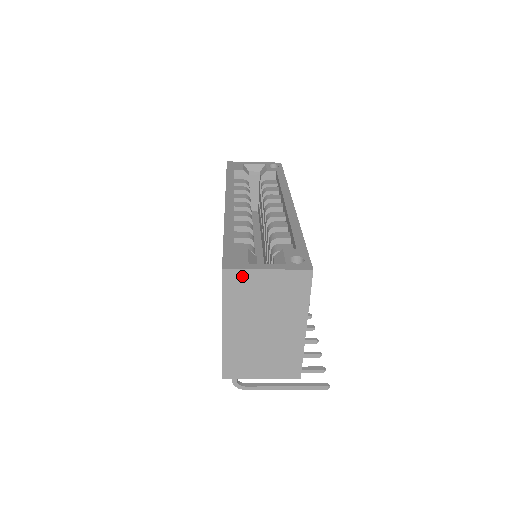
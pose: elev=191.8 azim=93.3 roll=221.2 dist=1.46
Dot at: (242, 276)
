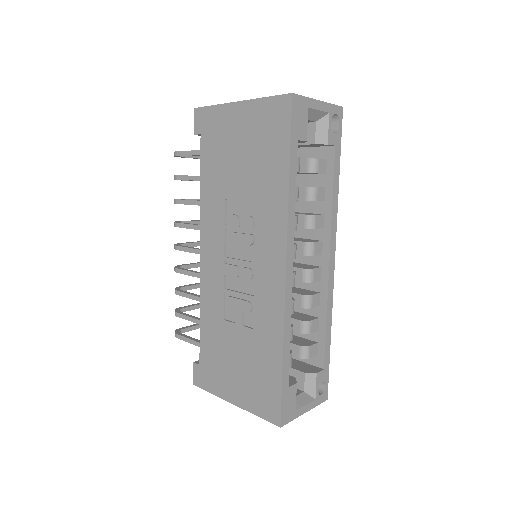
Dot at: occluded
